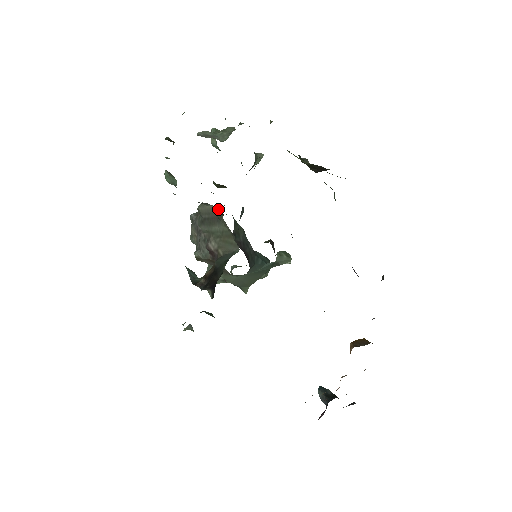
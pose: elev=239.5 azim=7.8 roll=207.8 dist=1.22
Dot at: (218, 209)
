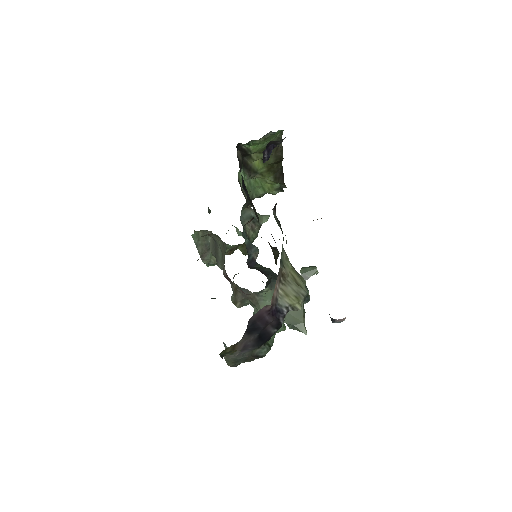
Dot at: (211, 233)
